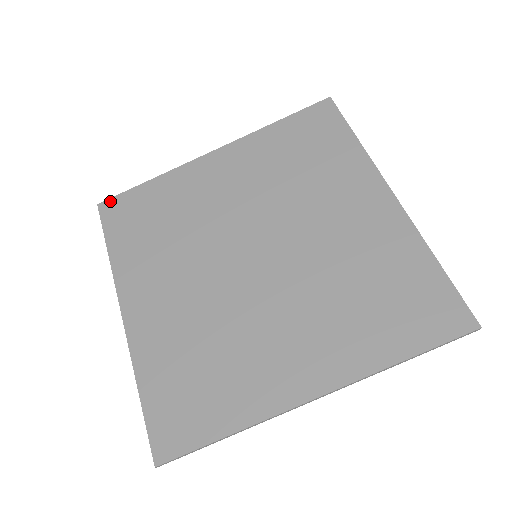
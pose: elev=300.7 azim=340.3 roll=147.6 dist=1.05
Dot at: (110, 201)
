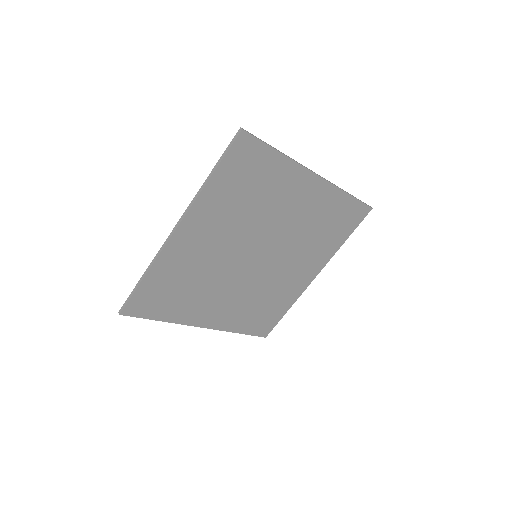
Dot at: (250, 138)
